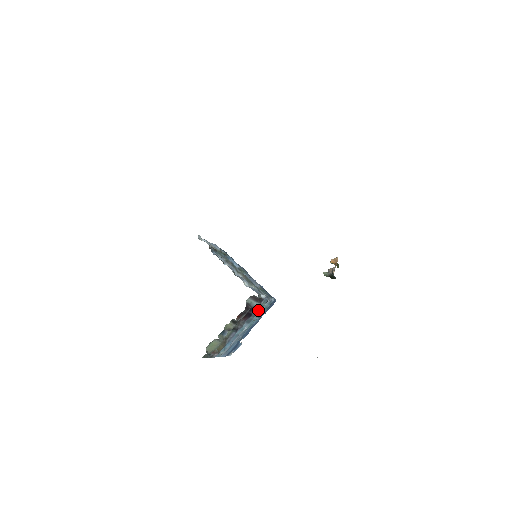
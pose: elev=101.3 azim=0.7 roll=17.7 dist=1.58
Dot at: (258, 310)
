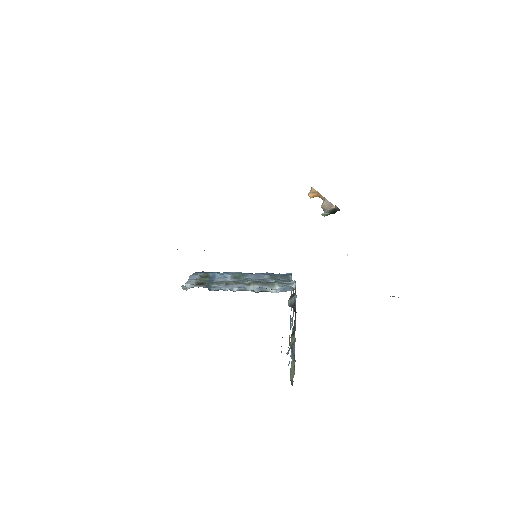
Dot at: occluded
